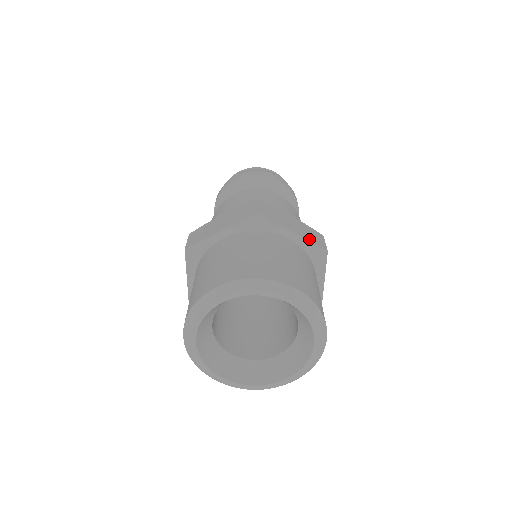
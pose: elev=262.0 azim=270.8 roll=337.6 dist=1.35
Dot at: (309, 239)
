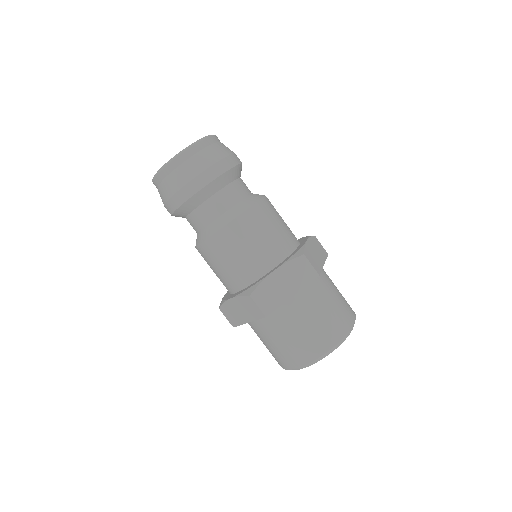
Dot at: (303, 284)
